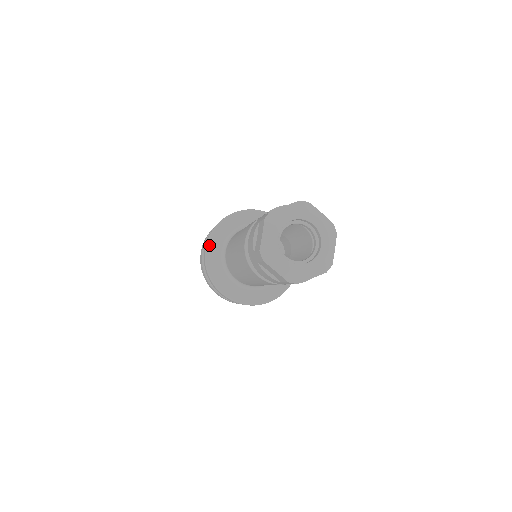
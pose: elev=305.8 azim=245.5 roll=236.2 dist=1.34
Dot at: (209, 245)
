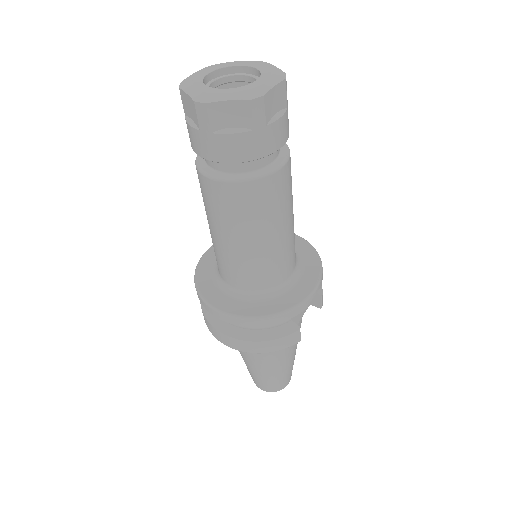
Dot at: (200, 289)
